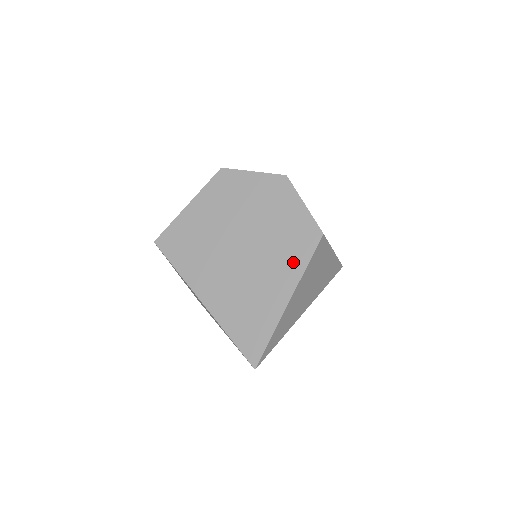
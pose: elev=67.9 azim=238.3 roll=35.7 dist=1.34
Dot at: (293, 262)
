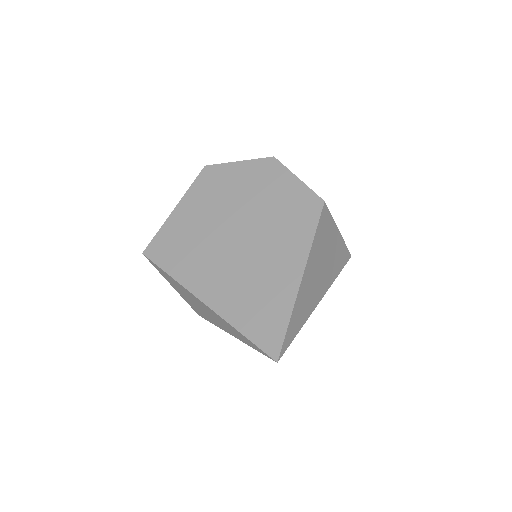
Dot at: (298, 237)
